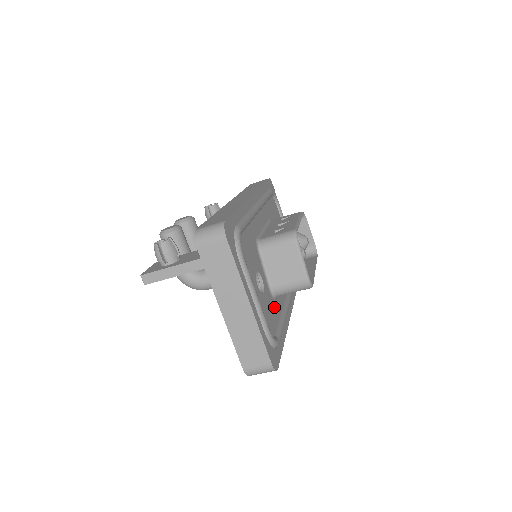
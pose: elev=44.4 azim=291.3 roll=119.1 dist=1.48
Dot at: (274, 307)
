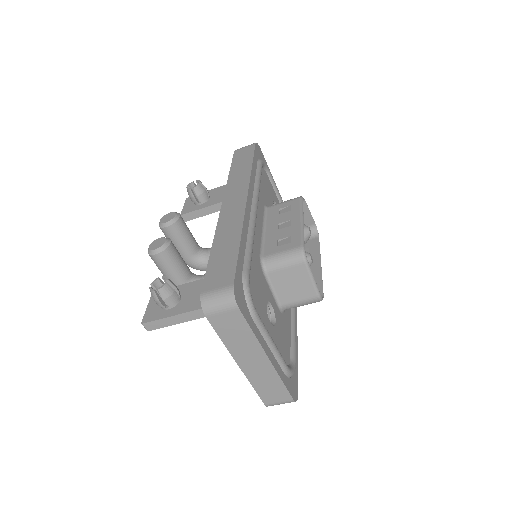
Dot at: (285, 323)
